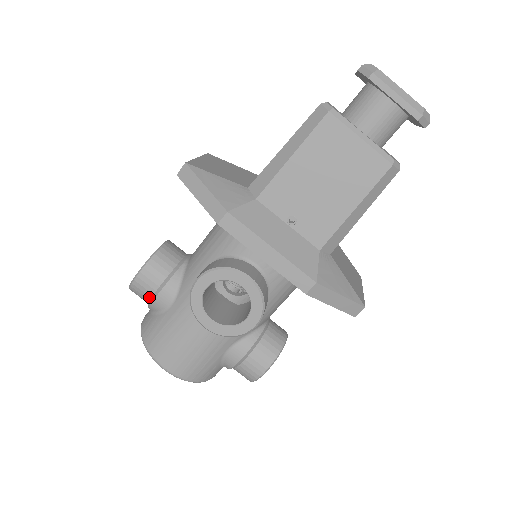
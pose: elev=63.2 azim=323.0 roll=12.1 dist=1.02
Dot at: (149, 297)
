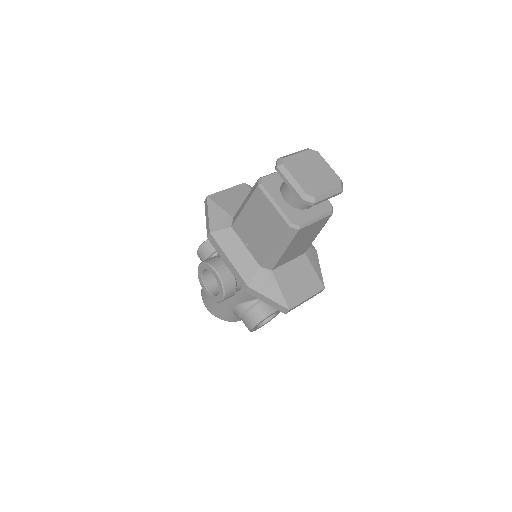
Dot at: occluded
